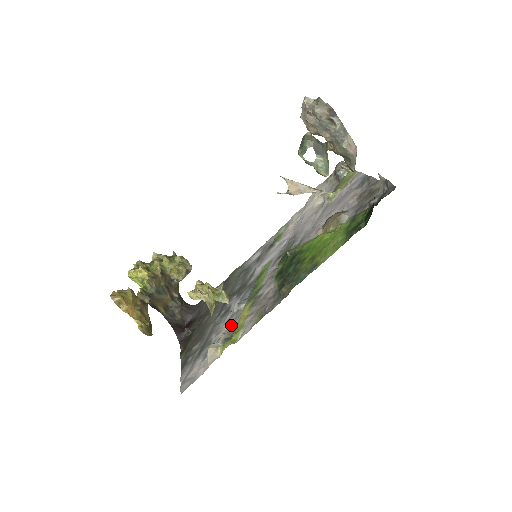
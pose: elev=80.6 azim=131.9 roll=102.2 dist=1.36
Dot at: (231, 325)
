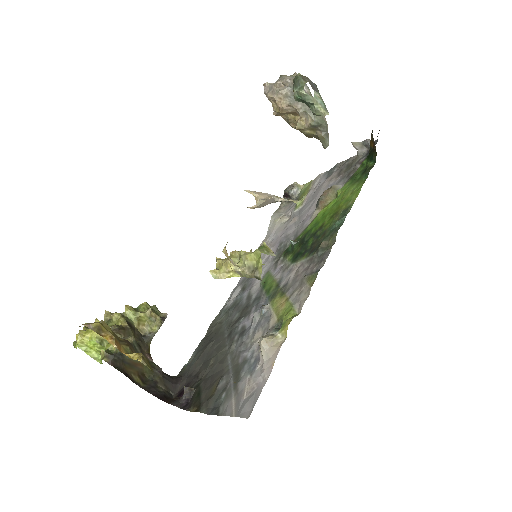
Dot at: (266, 326)
